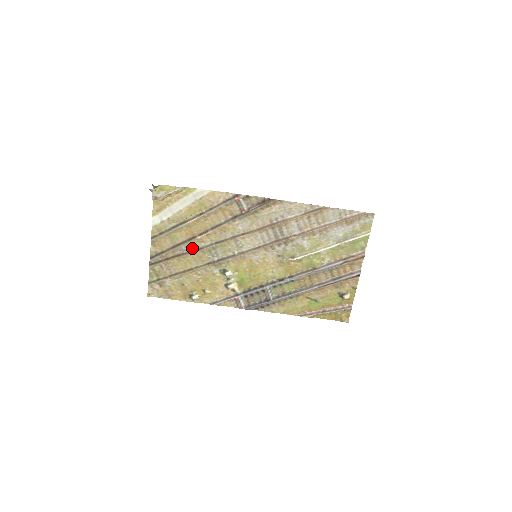
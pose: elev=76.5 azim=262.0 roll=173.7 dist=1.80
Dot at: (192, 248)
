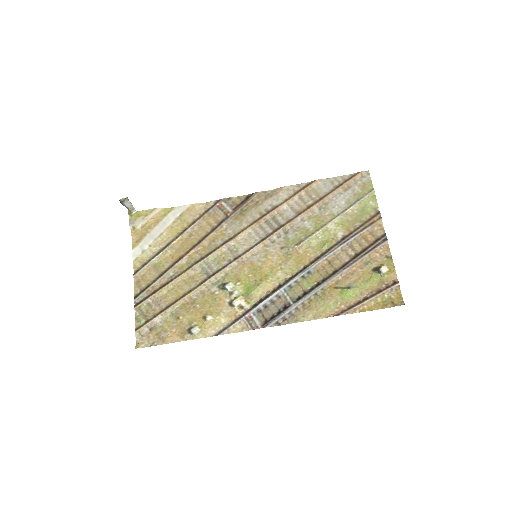
Dot at: (181, 270)
